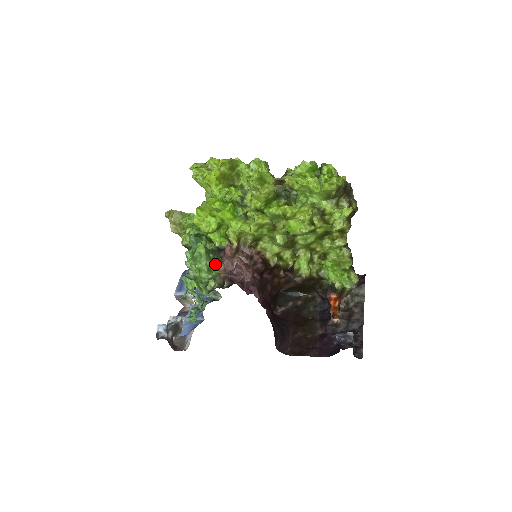
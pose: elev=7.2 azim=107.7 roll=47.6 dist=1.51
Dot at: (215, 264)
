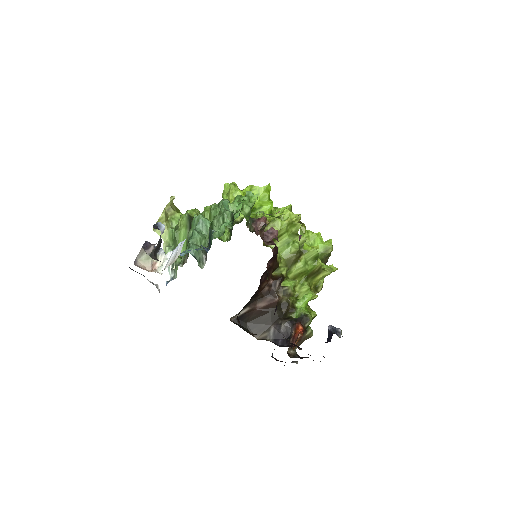
Dot at: (248, 220)
